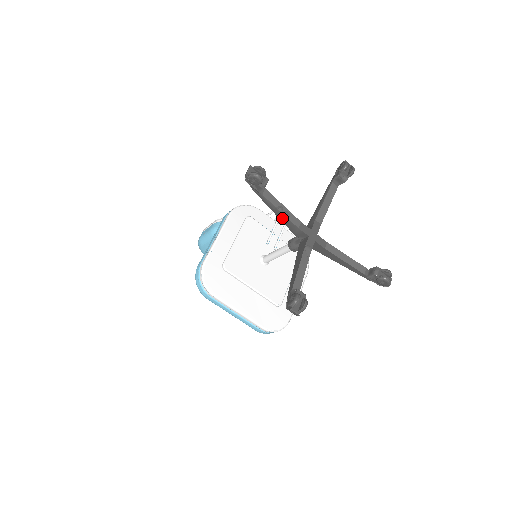
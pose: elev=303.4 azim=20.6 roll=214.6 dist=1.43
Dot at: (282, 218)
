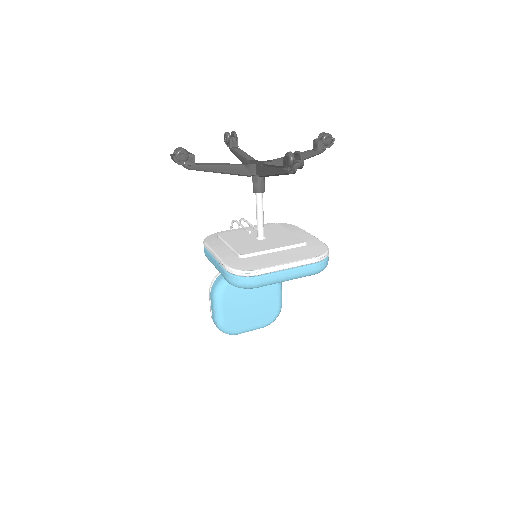
Dot at: (228, 170)
